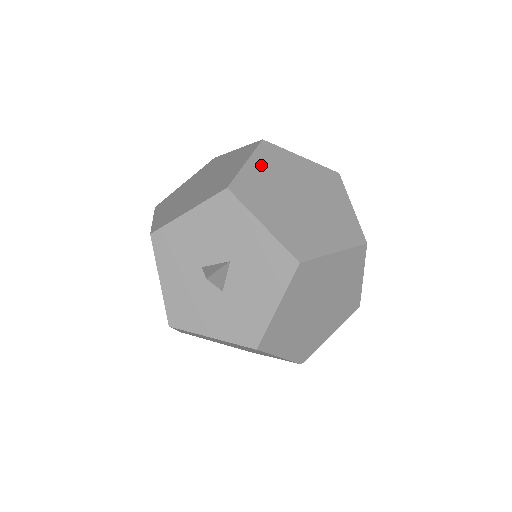
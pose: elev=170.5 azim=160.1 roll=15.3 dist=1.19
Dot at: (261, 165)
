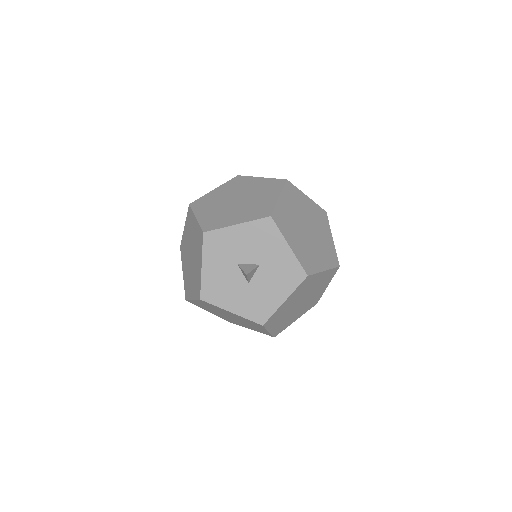
Dot at: (287, 200)
